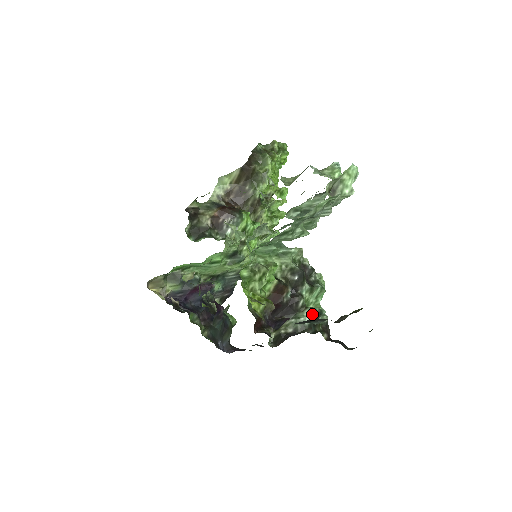
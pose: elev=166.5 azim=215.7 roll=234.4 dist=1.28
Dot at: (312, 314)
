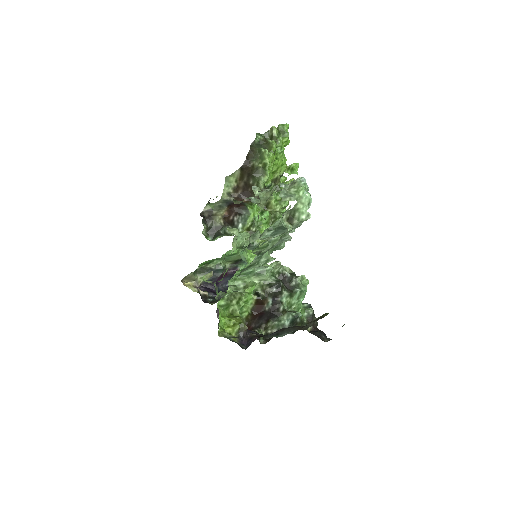
Dot at: (289, 319)
